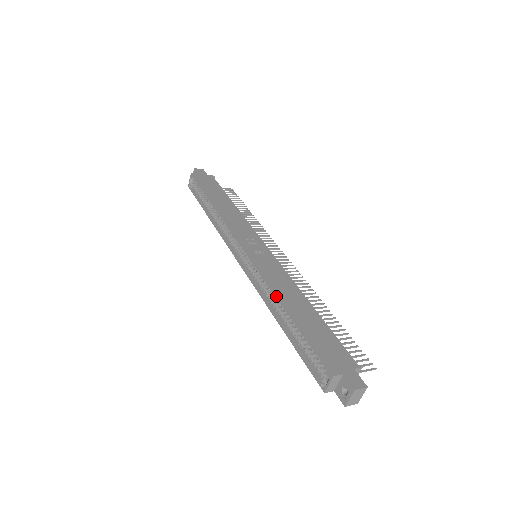
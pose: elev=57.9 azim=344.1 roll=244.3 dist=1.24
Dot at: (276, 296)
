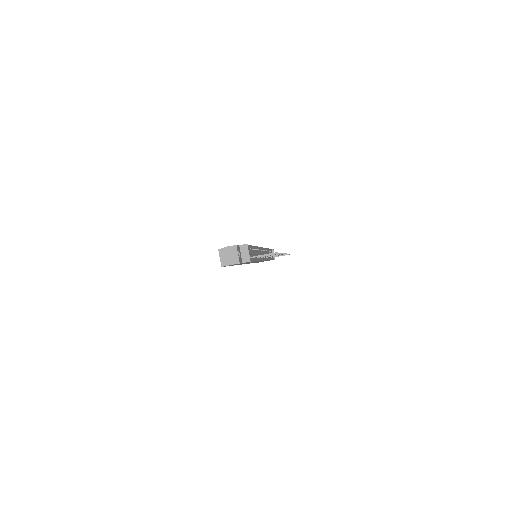
Dot at: occluded
